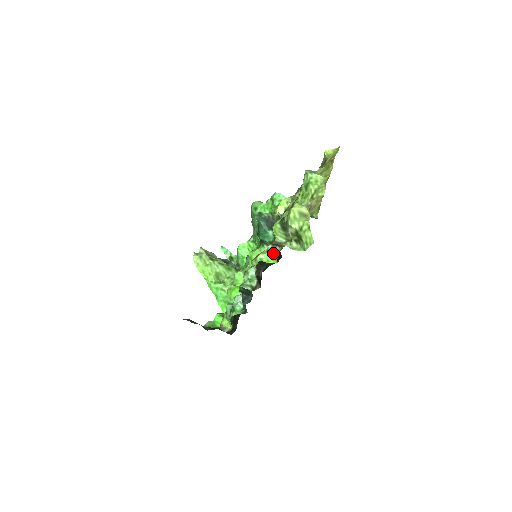
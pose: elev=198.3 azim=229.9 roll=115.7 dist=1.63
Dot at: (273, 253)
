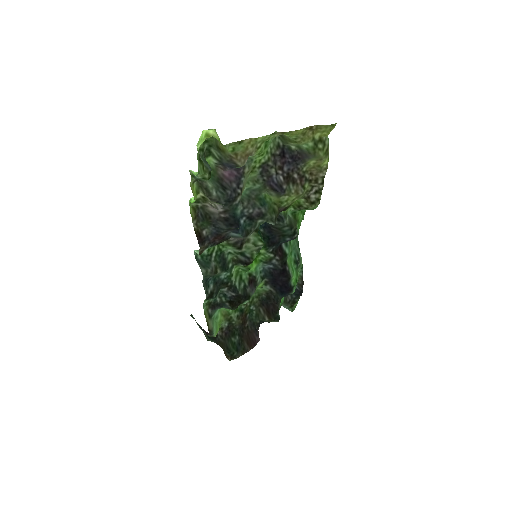
Dot at: (191, 187)
